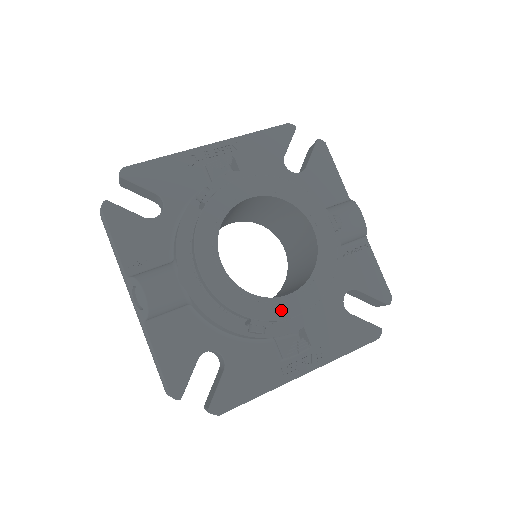
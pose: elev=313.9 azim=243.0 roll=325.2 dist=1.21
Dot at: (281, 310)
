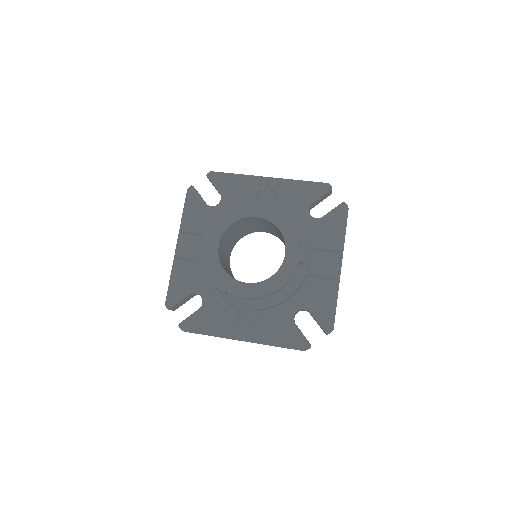
Dot at: (236, 289)
